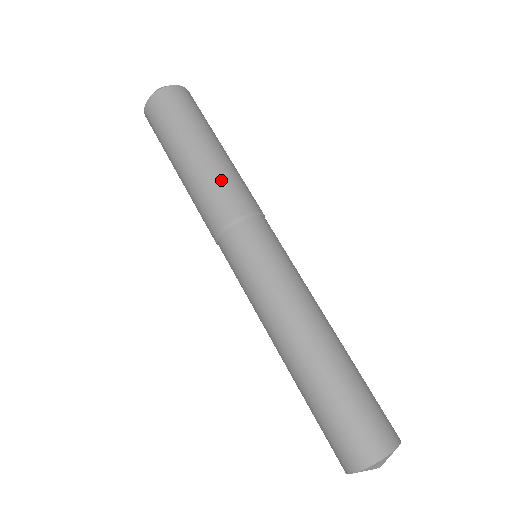
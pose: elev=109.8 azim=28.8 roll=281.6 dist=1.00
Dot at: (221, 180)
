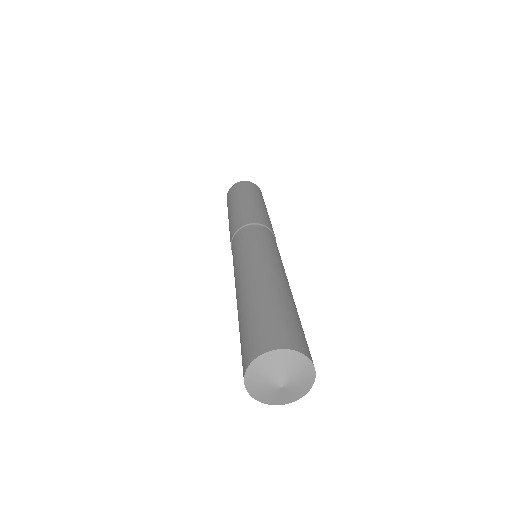
Dot at: (267, 217)
